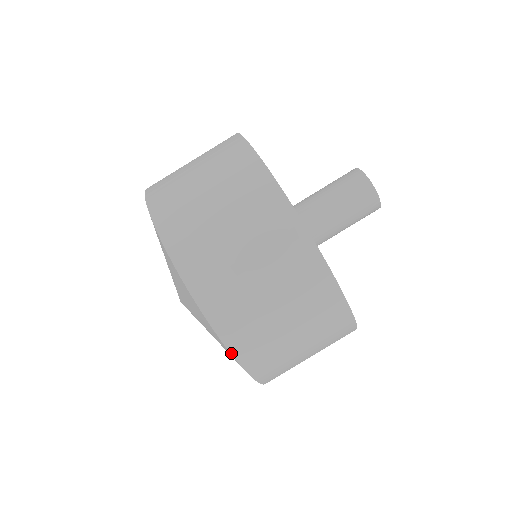
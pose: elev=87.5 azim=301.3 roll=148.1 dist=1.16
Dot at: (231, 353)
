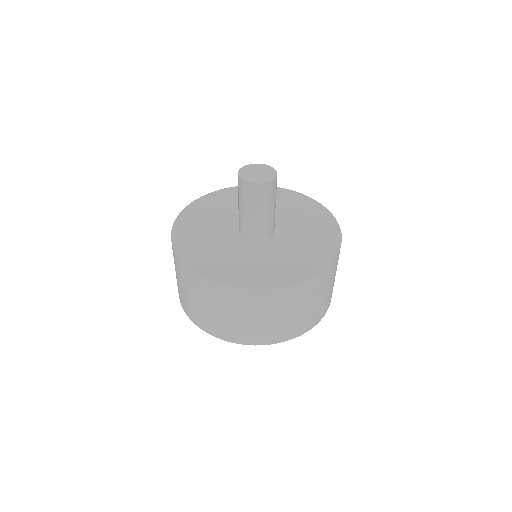
Dot at: occluded
